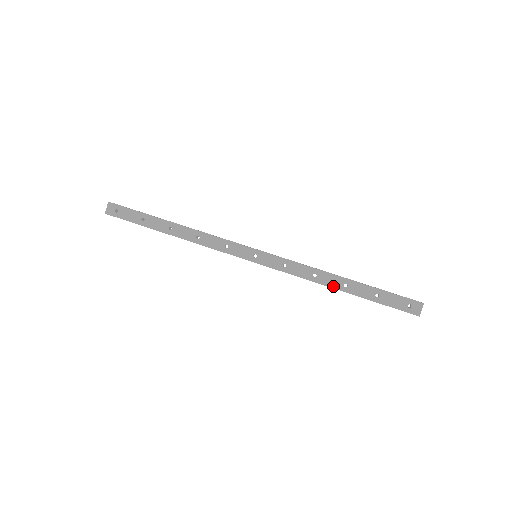
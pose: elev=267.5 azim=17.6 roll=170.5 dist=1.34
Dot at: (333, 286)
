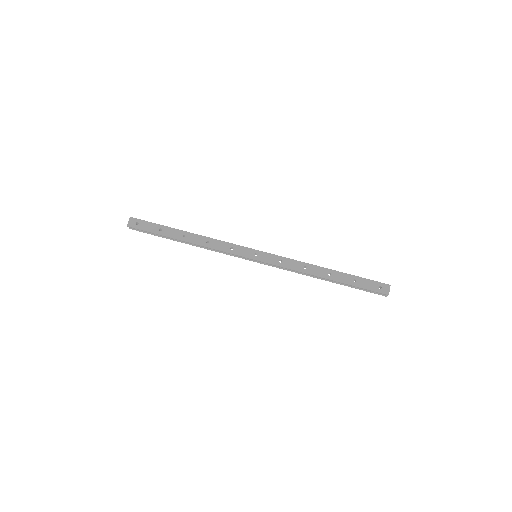
Dot at: (320, 275)
